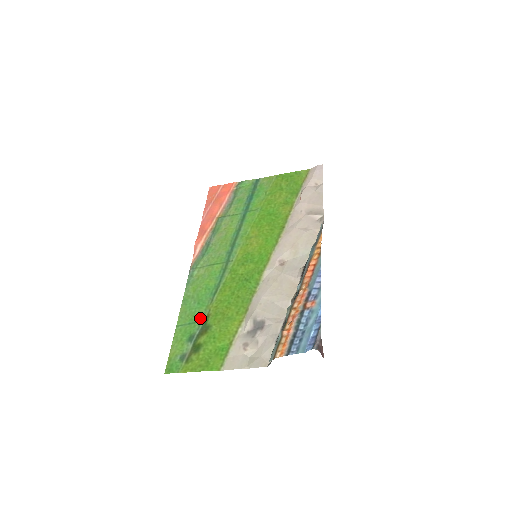
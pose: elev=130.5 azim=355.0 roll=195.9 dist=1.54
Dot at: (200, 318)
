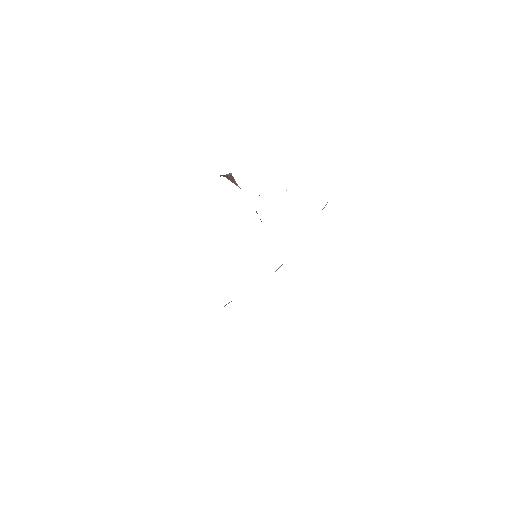
Dot at: occluded
